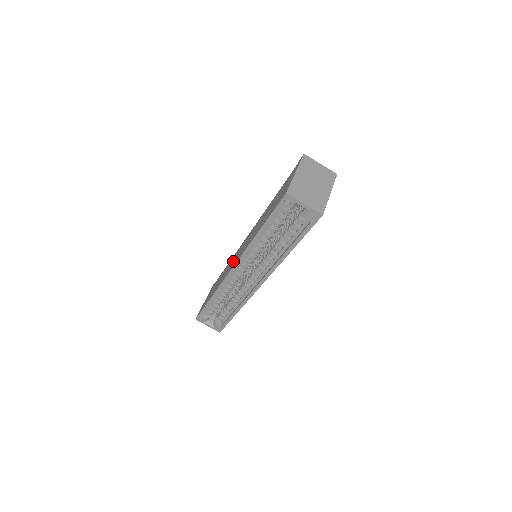
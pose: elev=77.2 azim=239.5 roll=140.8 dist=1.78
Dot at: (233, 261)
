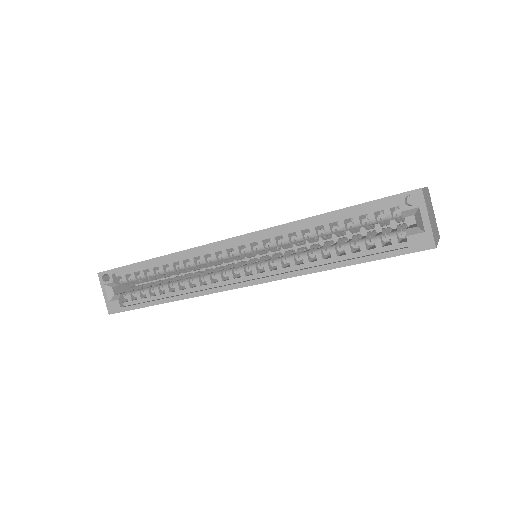
Dot at: occluded
